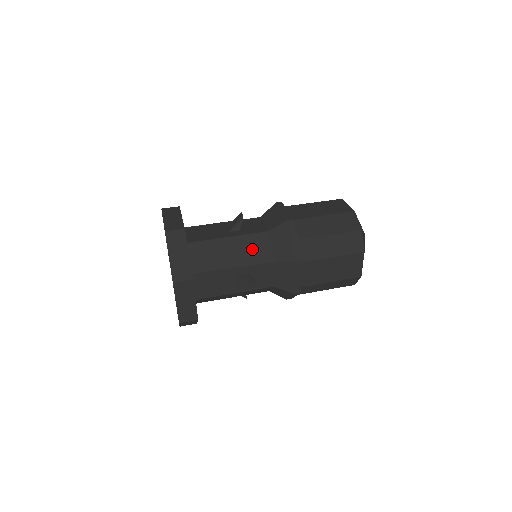
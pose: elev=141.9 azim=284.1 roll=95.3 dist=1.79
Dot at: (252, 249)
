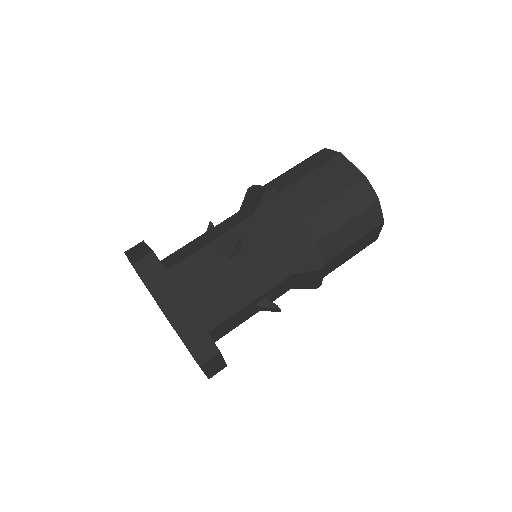
Dot at: (264, 272)
